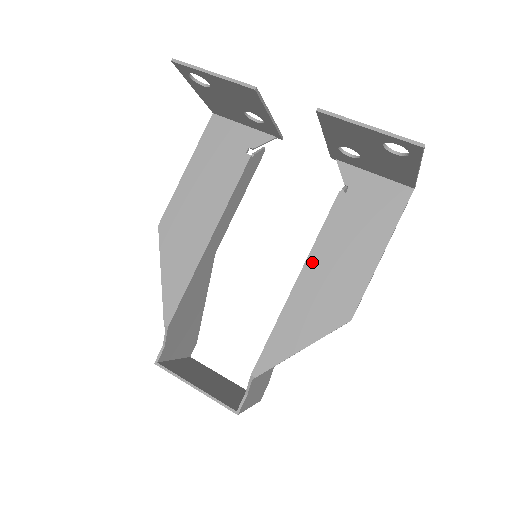
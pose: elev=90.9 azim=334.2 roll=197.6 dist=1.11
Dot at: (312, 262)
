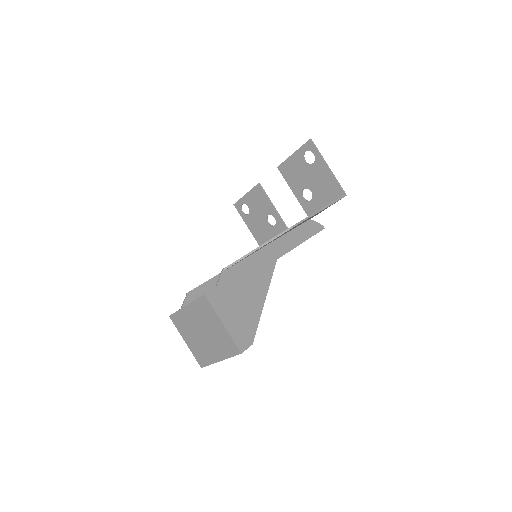
Dot at: occluded
